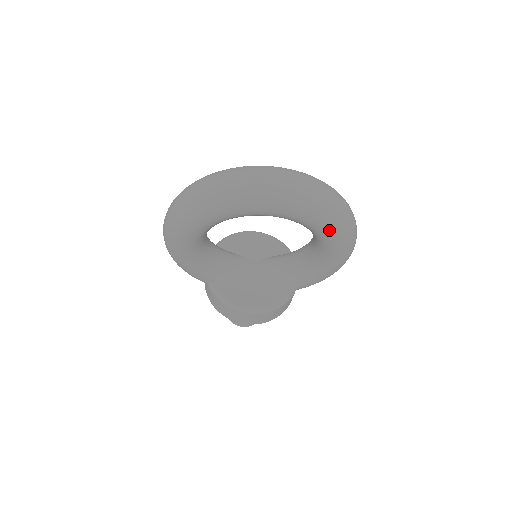
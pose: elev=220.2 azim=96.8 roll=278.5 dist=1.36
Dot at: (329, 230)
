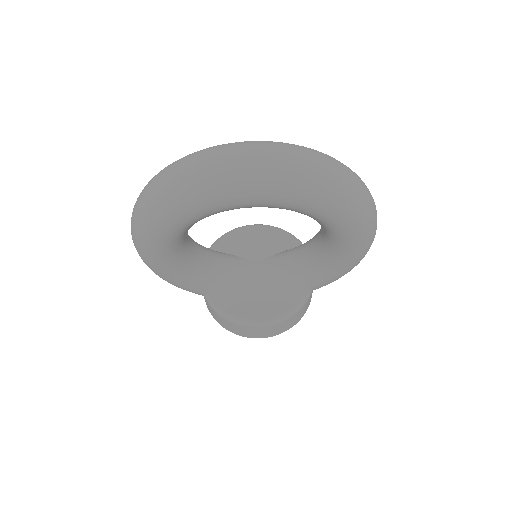
Dot at: (336, 215)
